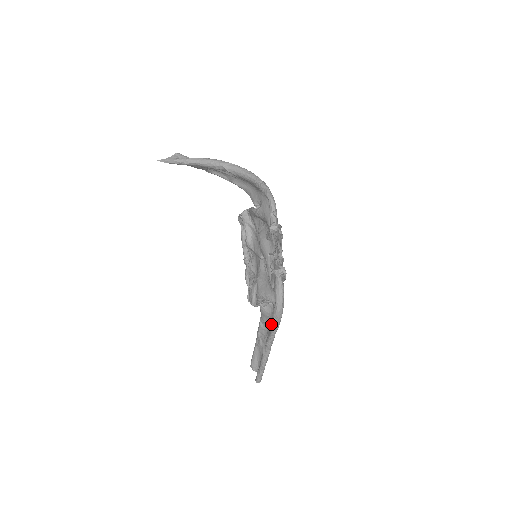
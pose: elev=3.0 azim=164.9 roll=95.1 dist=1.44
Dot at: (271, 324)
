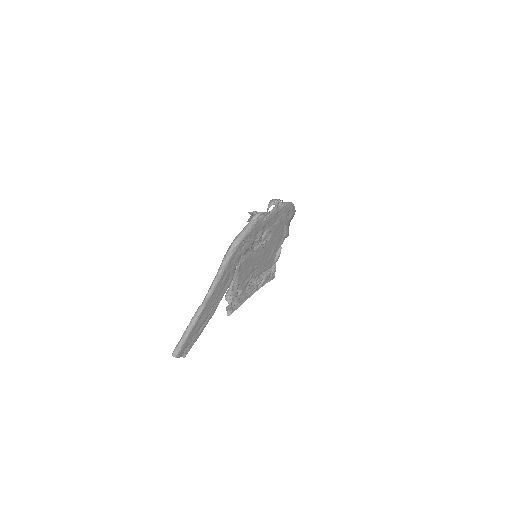
Dot at: (224, 279)
